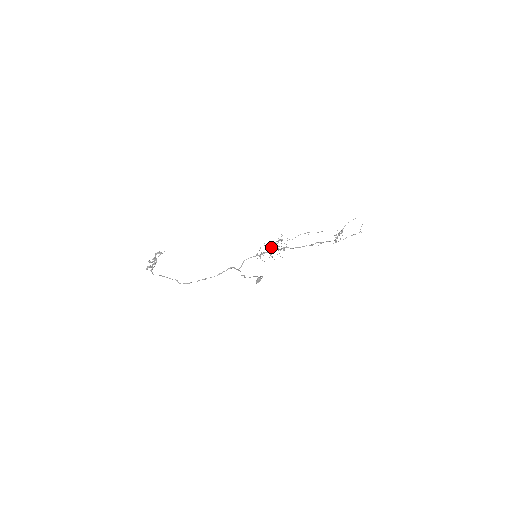
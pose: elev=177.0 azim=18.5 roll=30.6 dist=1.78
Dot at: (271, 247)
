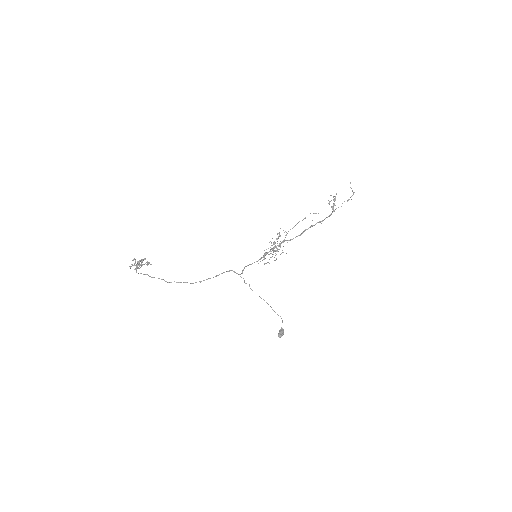
Dot at: (271, 248)
